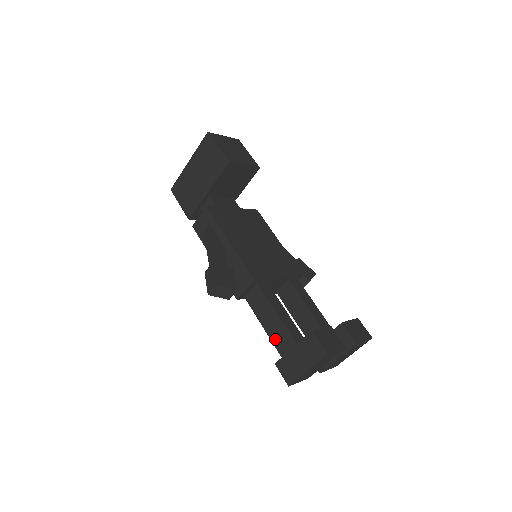
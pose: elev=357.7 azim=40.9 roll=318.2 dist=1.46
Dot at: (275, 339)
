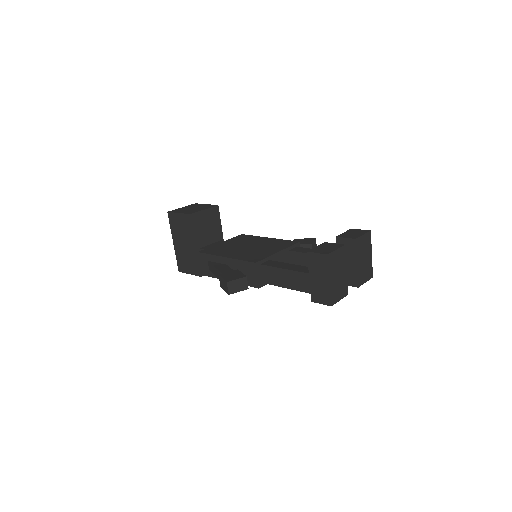
Dot at: (300, 287)
